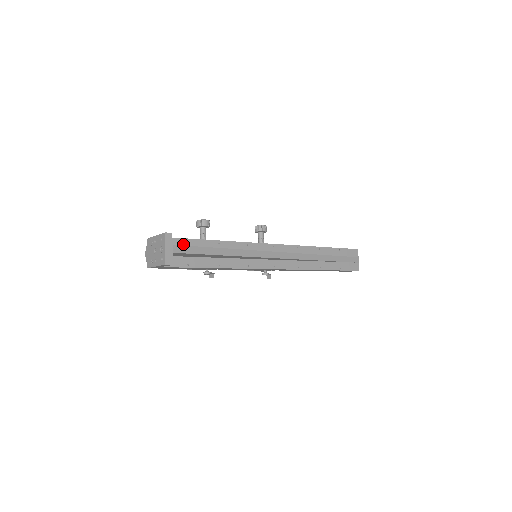
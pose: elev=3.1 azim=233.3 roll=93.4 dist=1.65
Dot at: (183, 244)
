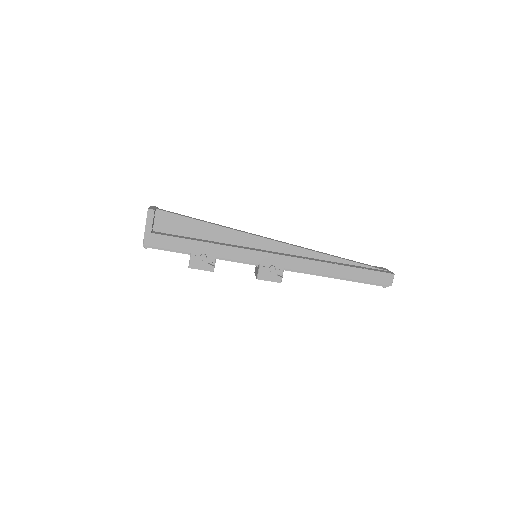
Dot at: occluded
